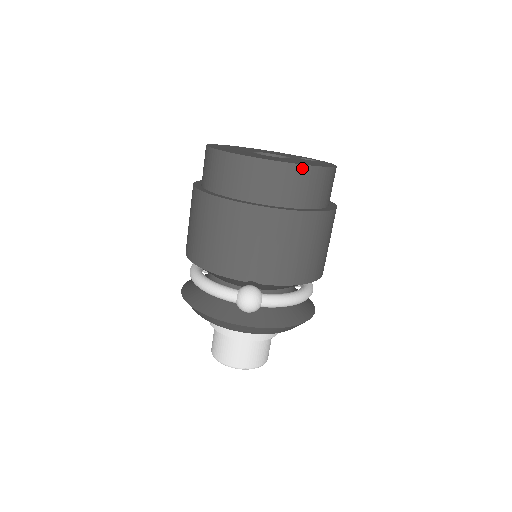
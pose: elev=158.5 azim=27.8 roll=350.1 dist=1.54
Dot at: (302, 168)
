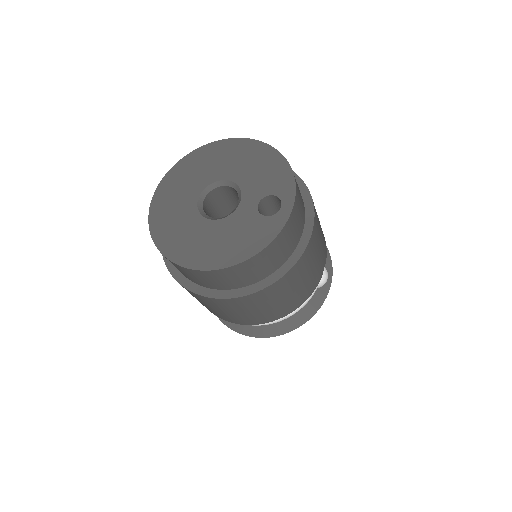
Dot at: (187, 269)
